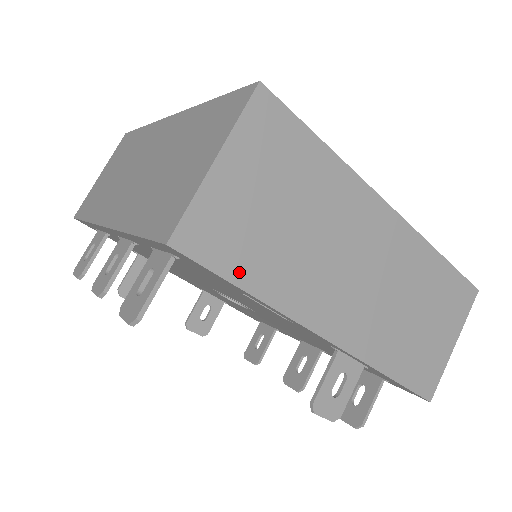
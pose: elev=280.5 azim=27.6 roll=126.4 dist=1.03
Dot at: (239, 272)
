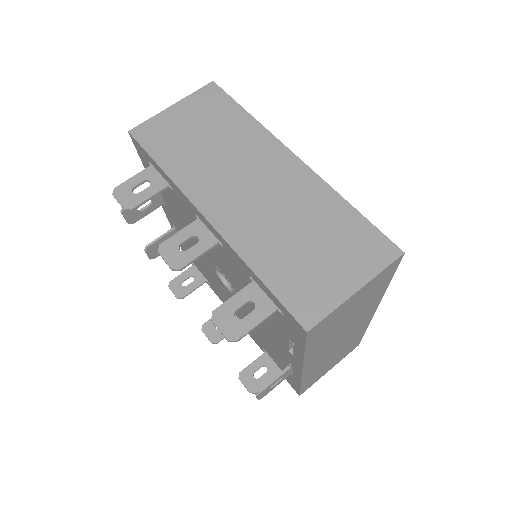
Dot at: (312, 343)
